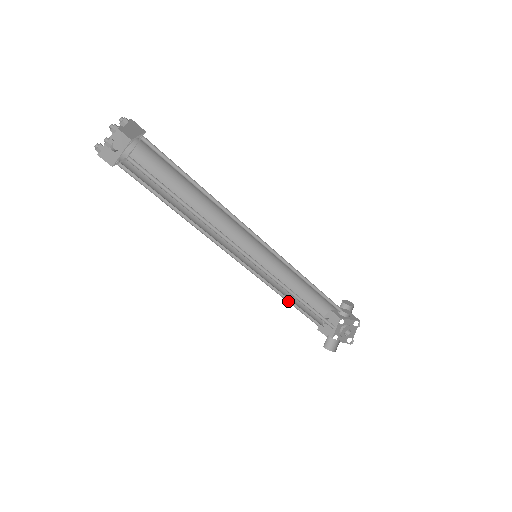
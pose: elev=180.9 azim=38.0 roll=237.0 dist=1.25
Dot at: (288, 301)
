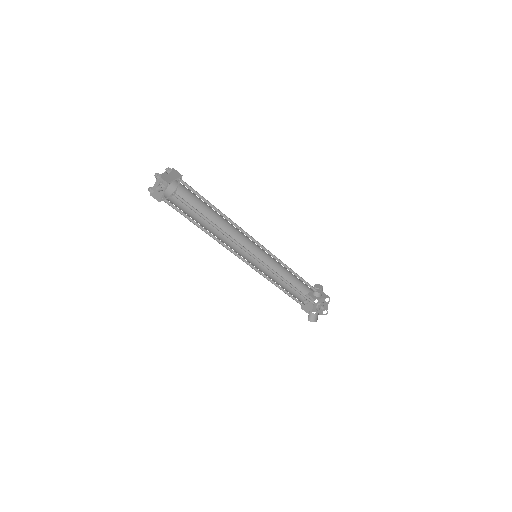
Dot at: (279, 288)
